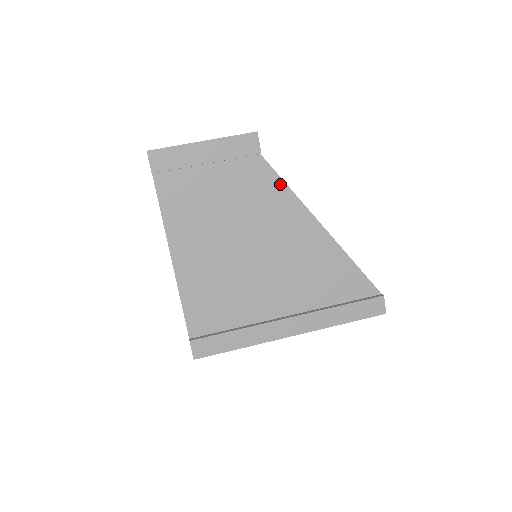
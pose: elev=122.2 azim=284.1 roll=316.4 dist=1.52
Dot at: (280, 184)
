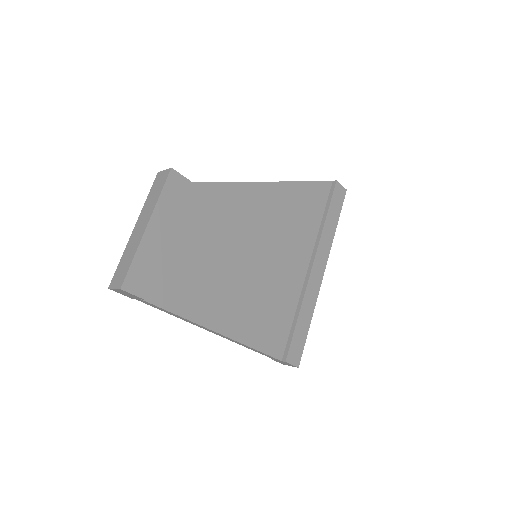
Dot at: (221, 187)
